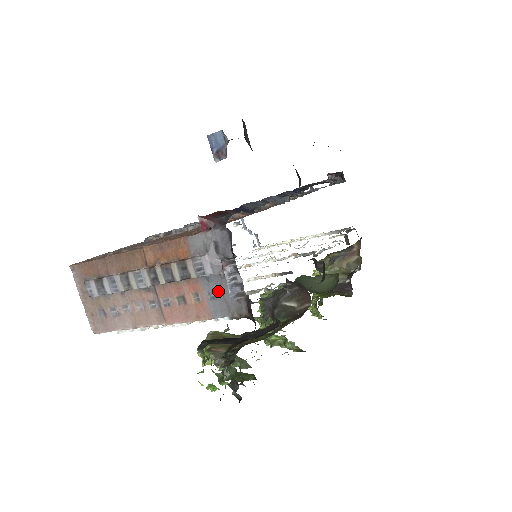
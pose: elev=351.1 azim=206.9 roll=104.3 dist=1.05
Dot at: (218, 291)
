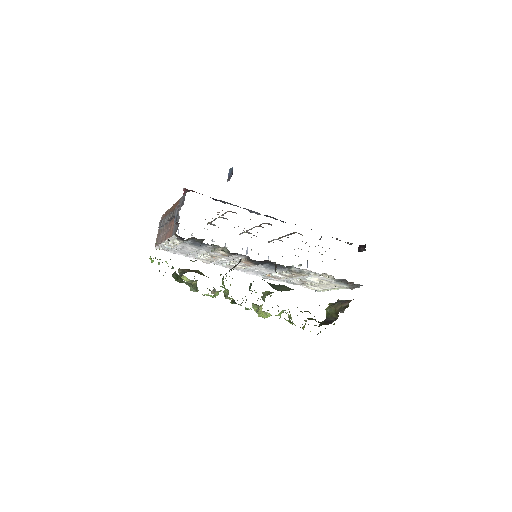
Dot at: occluded
